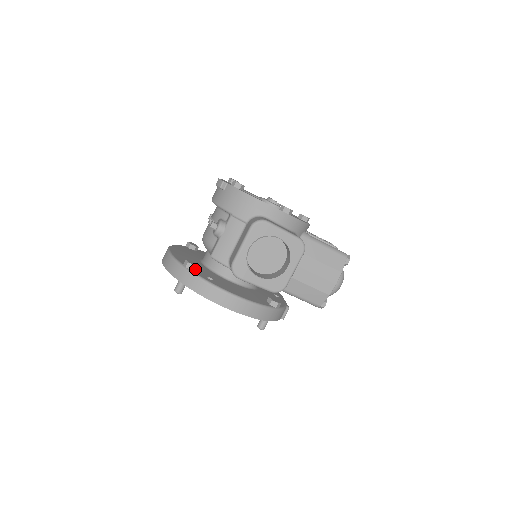
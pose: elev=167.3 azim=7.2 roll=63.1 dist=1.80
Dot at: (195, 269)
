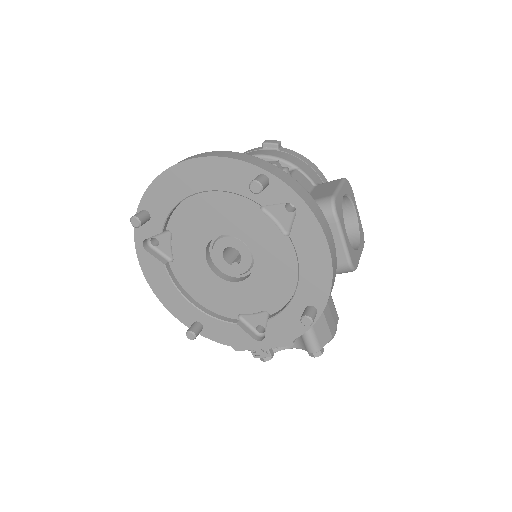
Dot at: occluded
